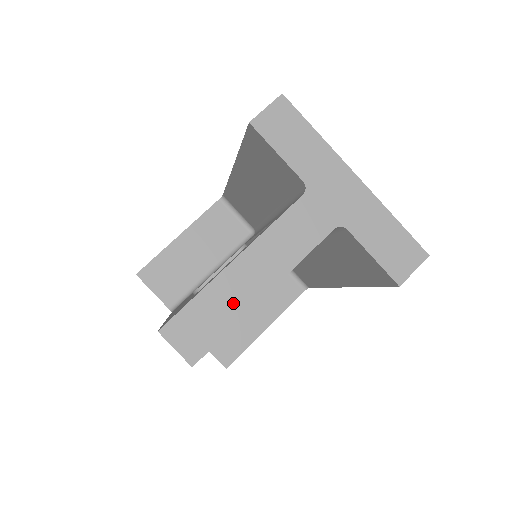
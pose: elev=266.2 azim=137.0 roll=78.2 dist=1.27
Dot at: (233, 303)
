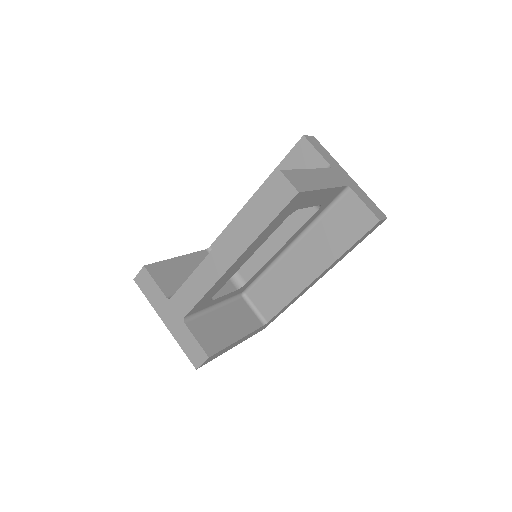
Dot at: (312, 182)
